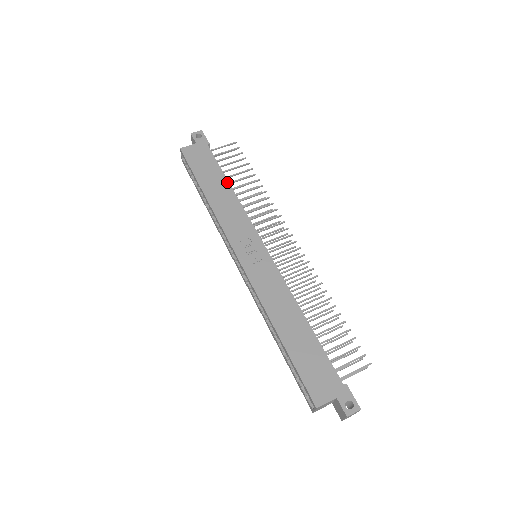
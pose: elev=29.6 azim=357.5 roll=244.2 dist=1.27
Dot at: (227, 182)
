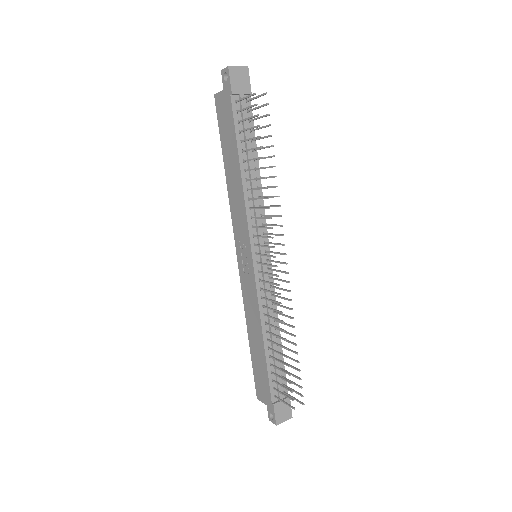
Dot at: (238, 162)
